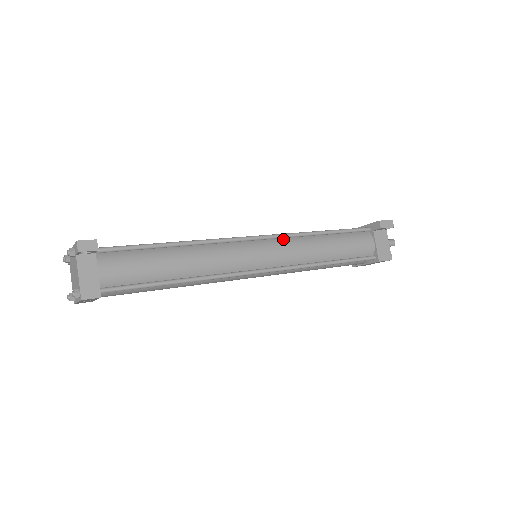
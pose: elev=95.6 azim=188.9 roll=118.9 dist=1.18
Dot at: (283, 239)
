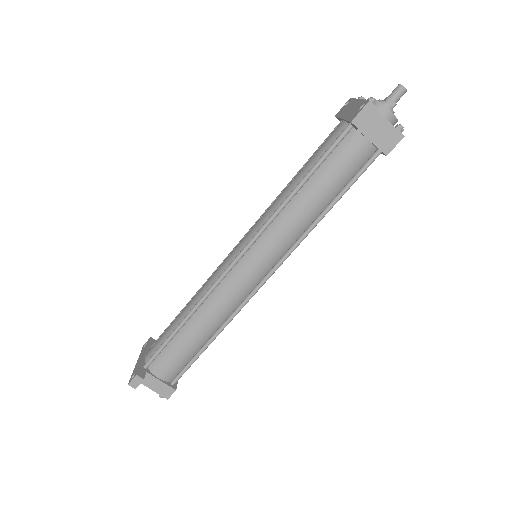
Dot at: (263, 234)
